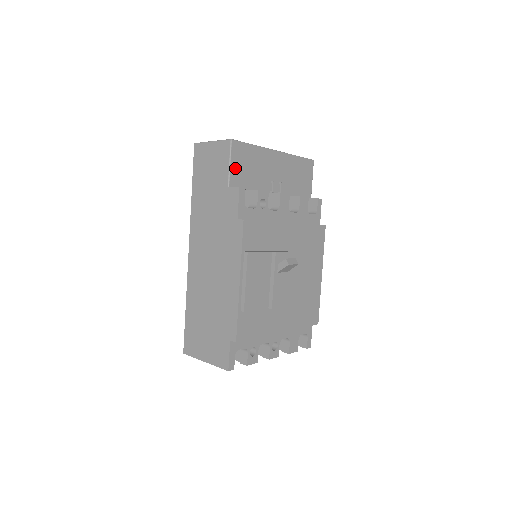
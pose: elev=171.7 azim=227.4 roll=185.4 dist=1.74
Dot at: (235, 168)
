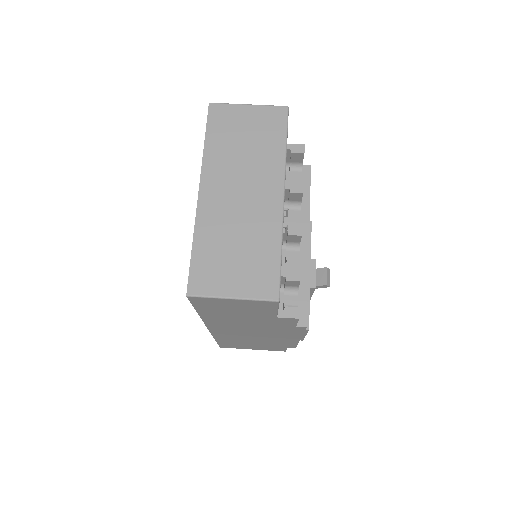
Dot at: occluded
